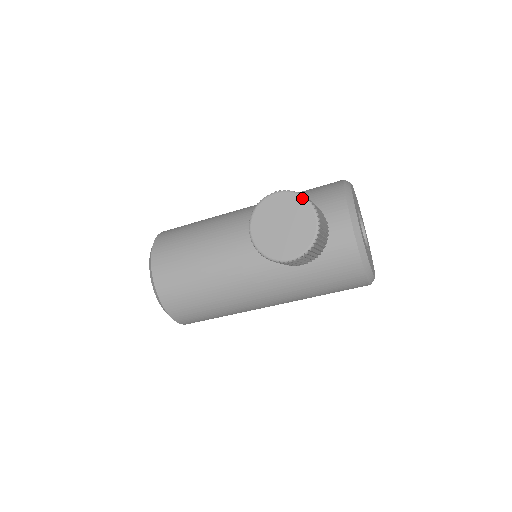
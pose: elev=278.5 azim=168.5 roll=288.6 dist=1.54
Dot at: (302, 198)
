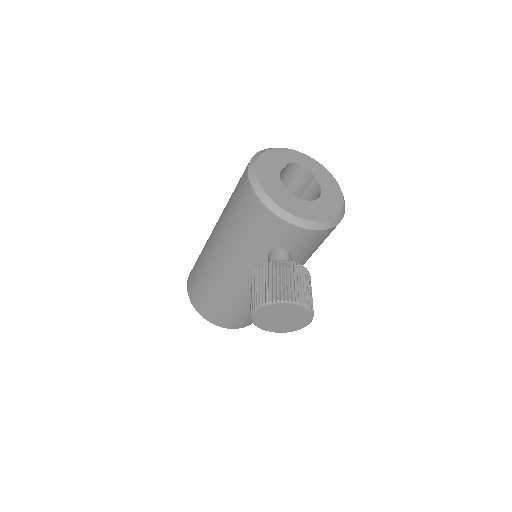
Dot at: (274, 304)
